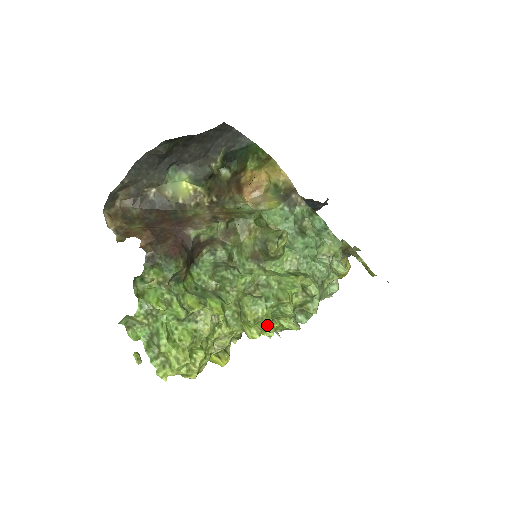
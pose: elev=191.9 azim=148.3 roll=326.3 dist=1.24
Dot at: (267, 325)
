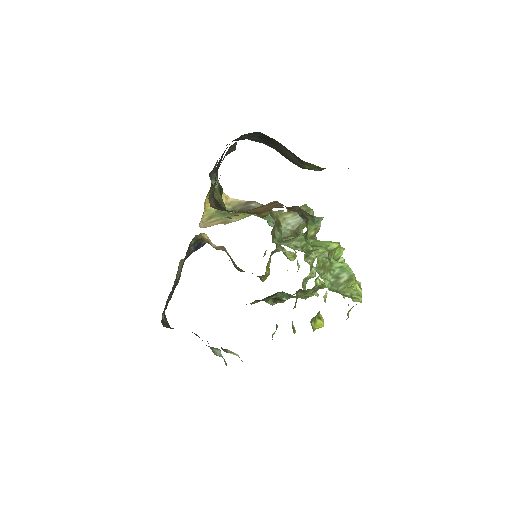
Dot at: occluded
